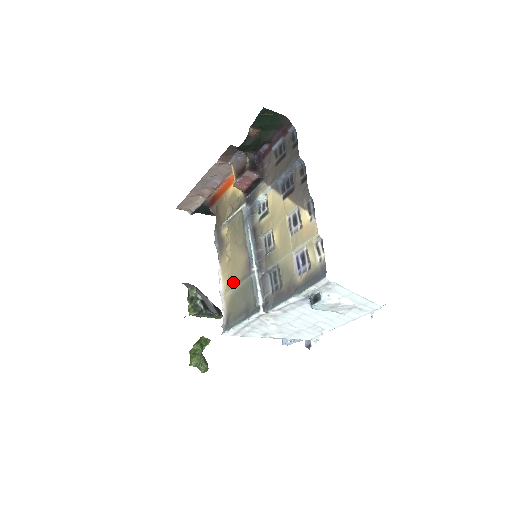
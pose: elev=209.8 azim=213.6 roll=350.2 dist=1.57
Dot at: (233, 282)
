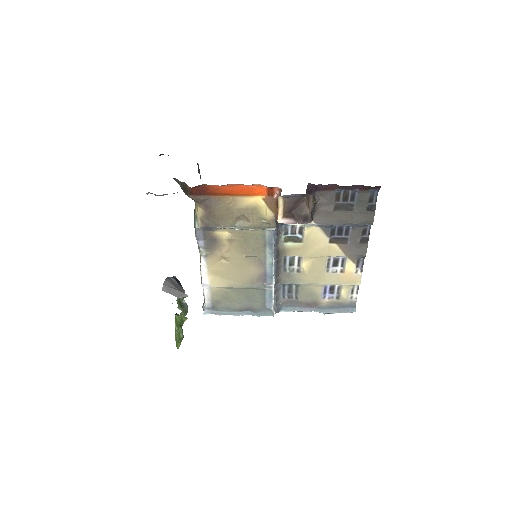
Dot at: (231, 283)
